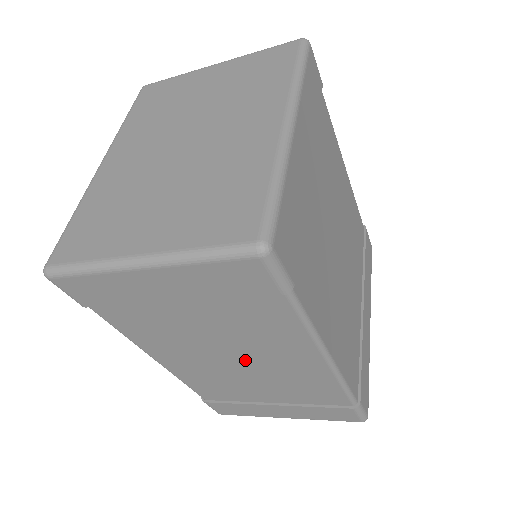
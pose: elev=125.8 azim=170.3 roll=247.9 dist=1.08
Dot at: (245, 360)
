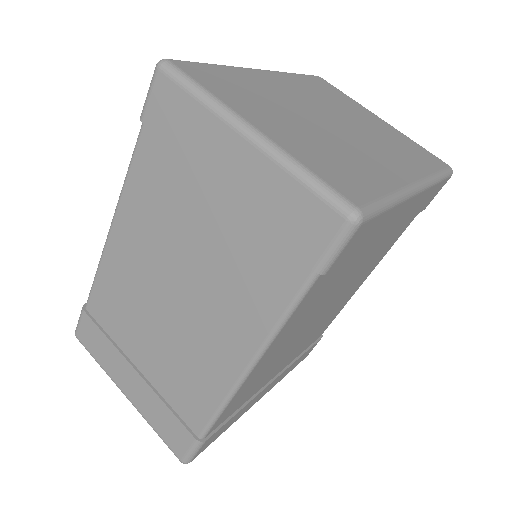
Dot at: (183, 302)
